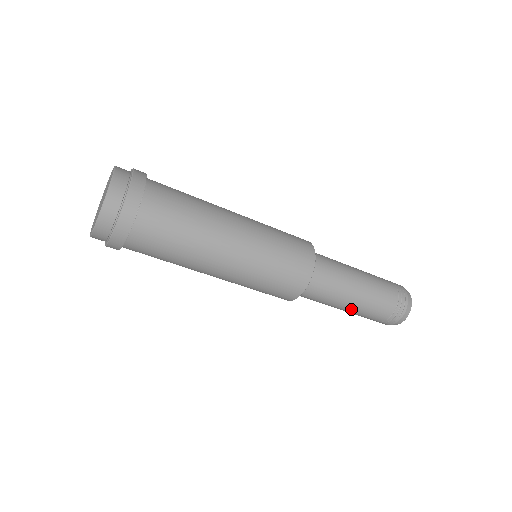
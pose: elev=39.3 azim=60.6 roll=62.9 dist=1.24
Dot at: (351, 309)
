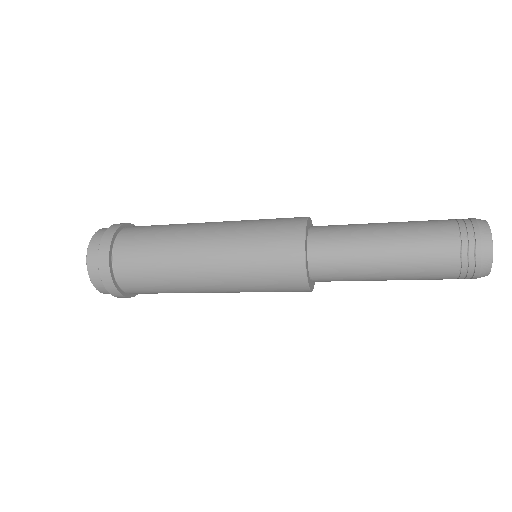
Dot at: occluded
